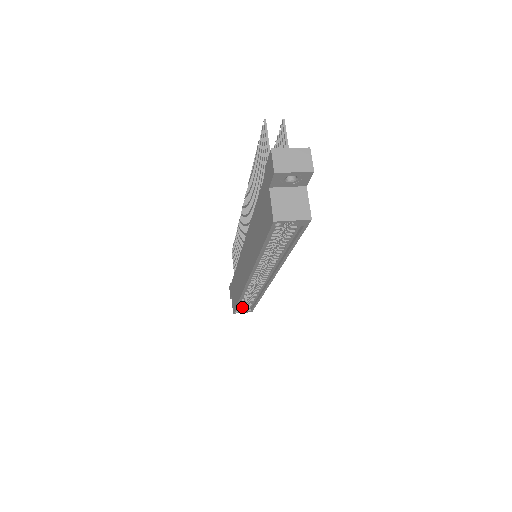
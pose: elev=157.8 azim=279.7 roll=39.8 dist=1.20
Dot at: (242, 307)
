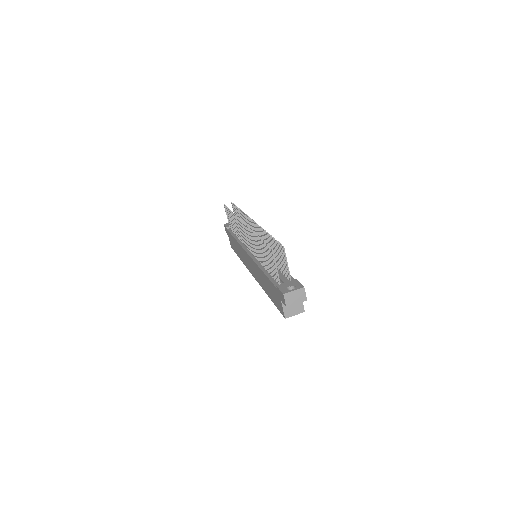
Dot at: occluded
